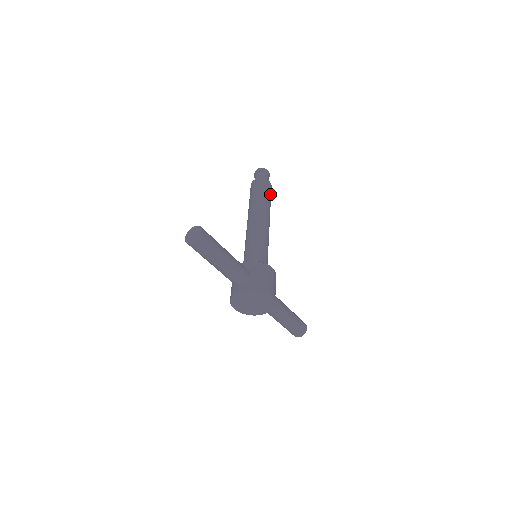
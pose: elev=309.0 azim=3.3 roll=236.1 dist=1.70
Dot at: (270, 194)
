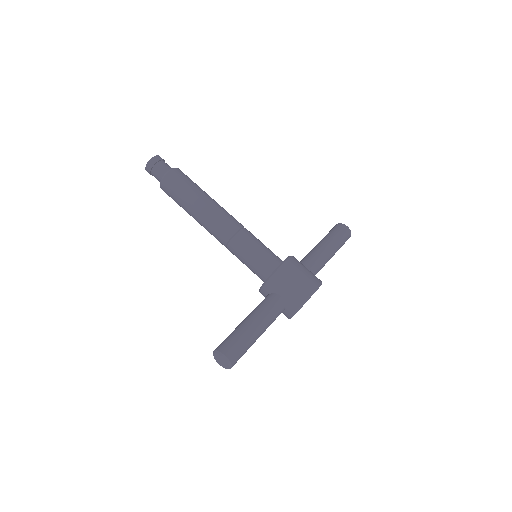
Dot at: (188, 182)
